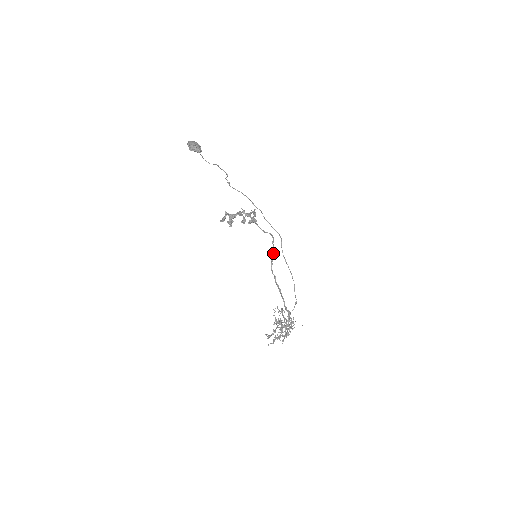
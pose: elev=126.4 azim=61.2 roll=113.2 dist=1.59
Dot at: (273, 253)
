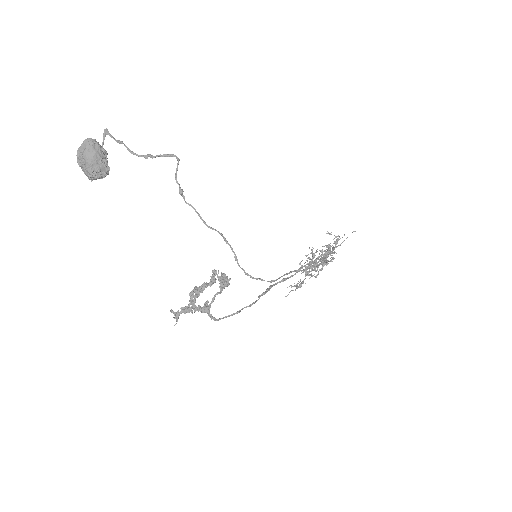
Dot at: (266, 291)
